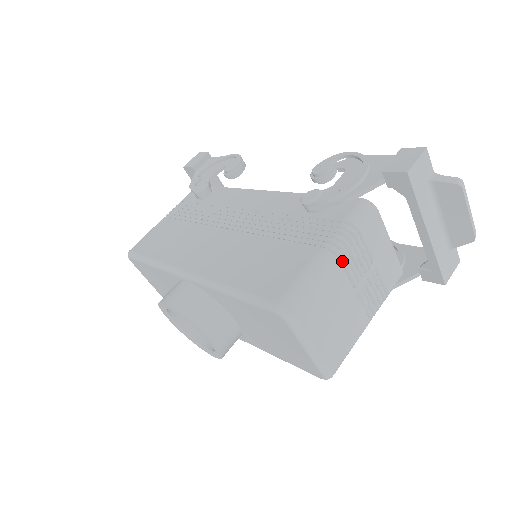
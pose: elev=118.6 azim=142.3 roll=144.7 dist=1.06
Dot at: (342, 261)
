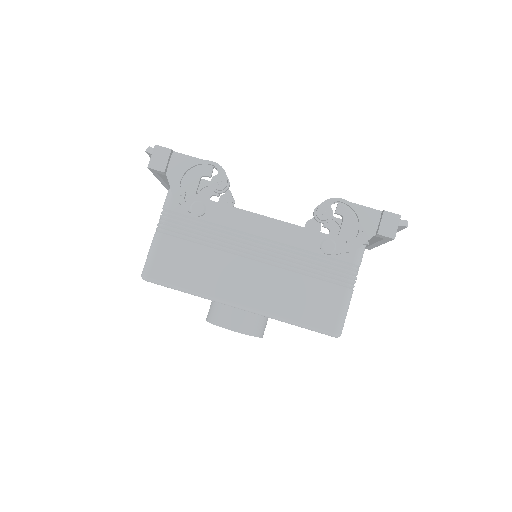
Dot at: occluded
